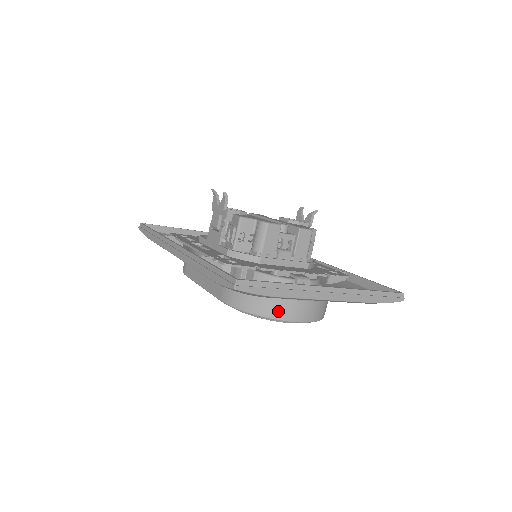
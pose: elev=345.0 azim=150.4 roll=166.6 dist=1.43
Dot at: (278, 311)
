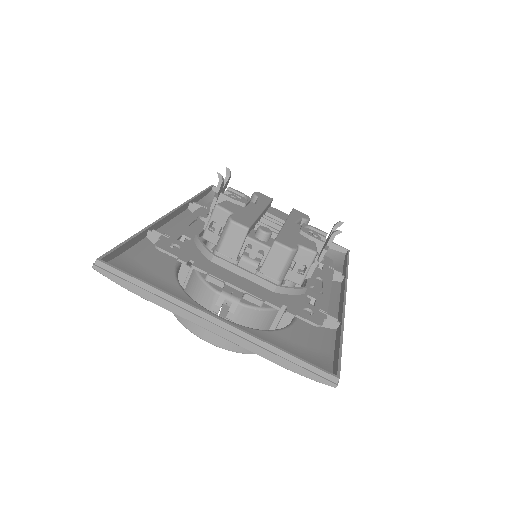
Dot at: occluded
